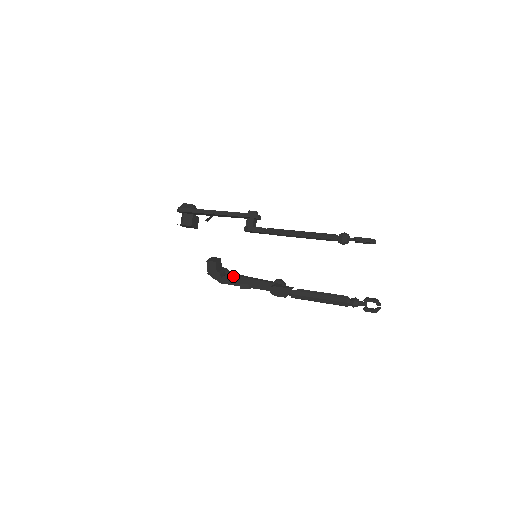
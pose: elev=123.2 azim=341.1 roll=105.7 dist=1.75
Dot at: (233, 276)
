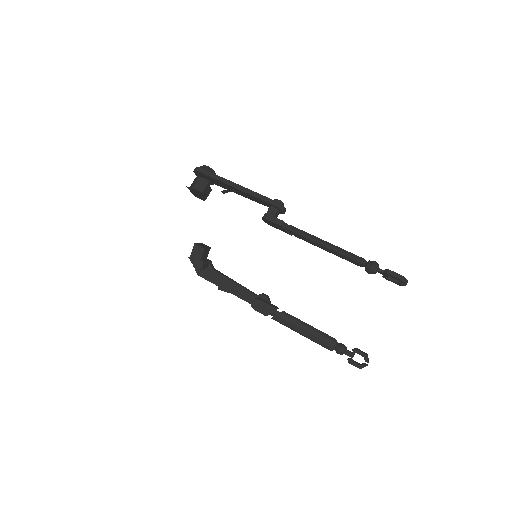
Dot at: (215, 272)
